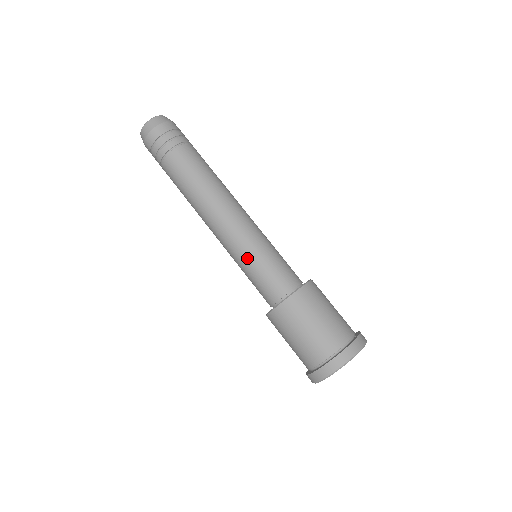
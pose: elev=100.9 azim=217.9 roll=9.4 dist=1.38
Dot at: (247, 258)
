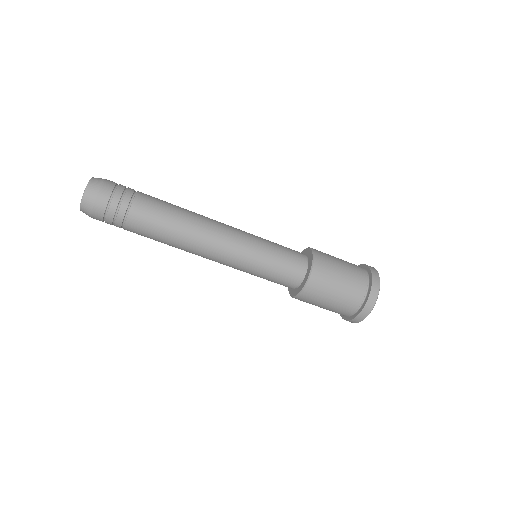
Dot at: (258, 262)
